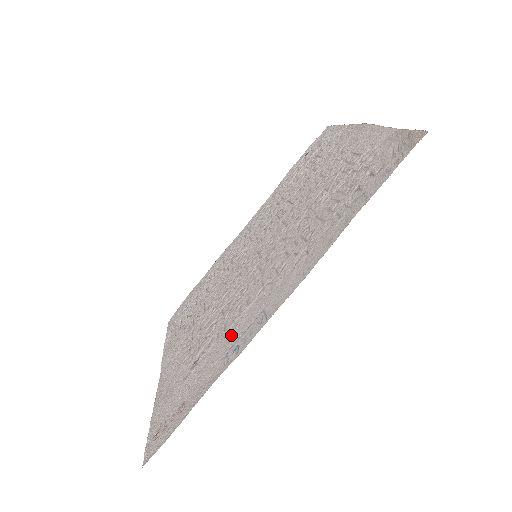
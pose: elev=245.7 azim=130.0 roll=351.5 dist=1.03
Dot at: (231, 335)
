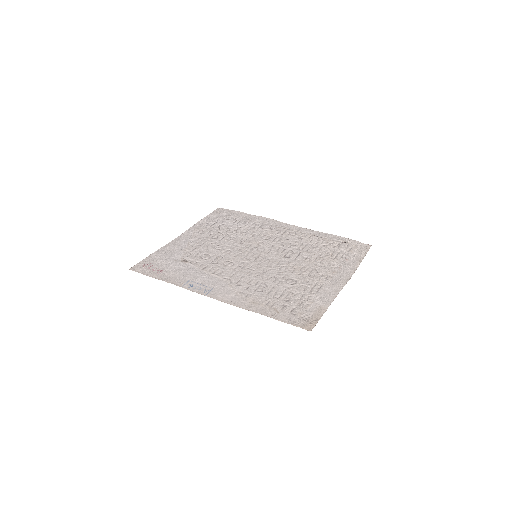
Dot at: (200, 276)
